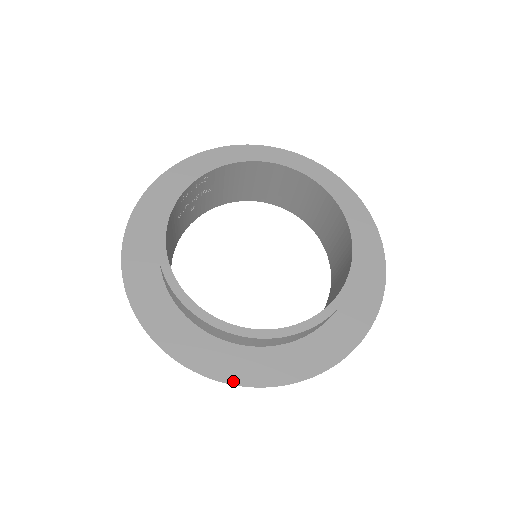
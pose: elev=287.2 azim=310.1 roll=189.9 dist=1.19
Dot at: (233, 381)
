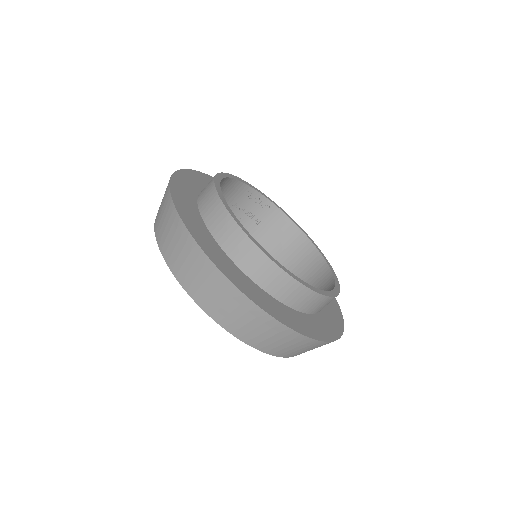
Dot at: (193, 235)
